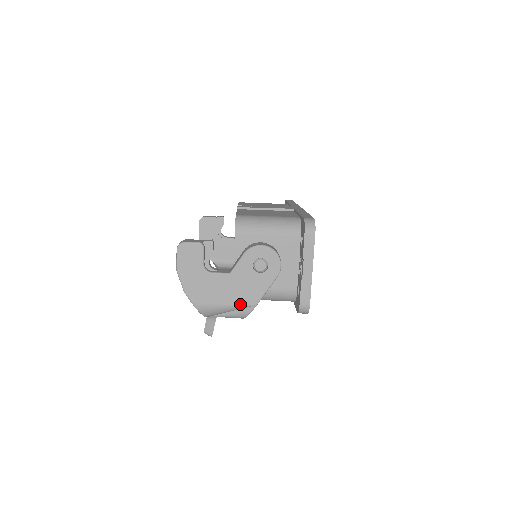
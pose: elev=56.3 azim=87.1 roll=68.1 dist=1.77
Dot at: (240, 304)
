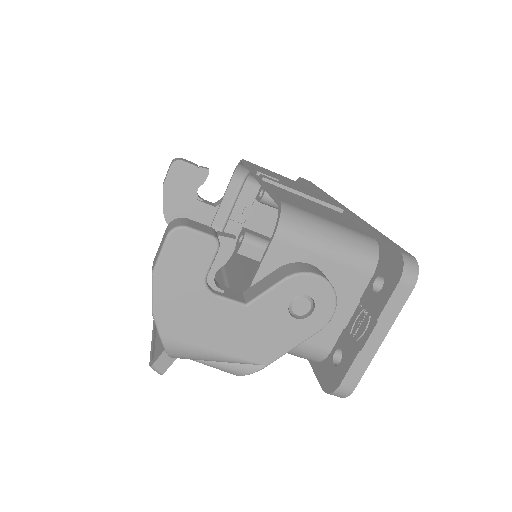
Dot at: (242, 357)
